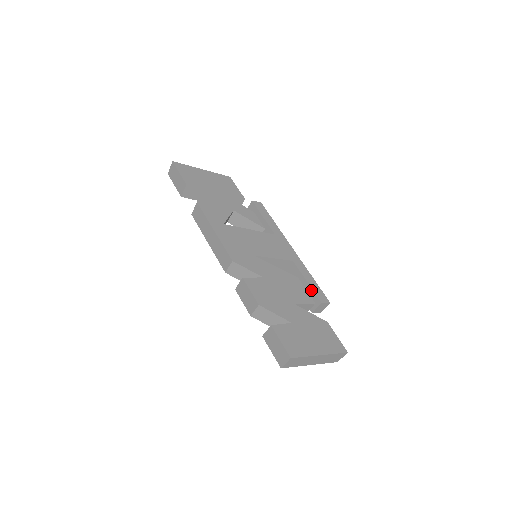
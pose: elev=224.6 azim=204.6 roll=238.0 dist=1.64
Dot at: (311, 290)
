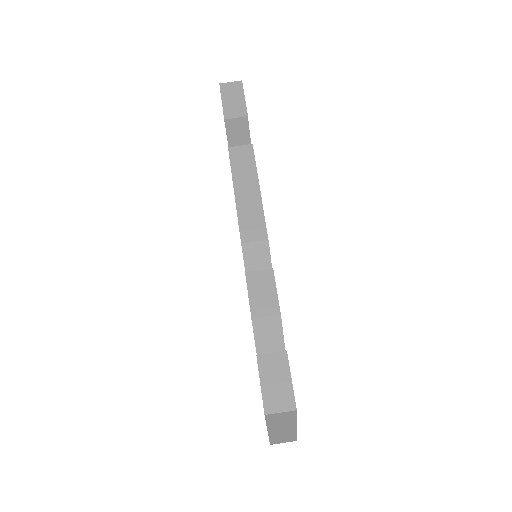
Dot at: occluded
